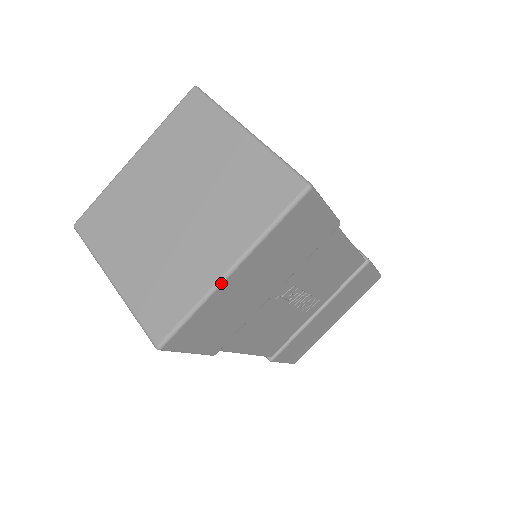
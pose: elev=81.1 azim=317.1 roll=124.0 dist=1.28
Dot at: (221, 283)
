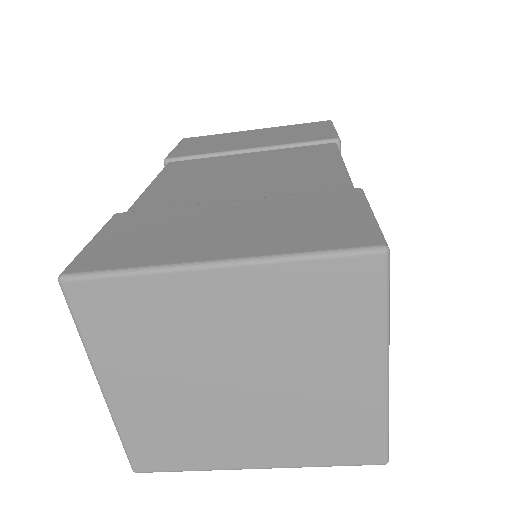
Dot at: (237, 469)
